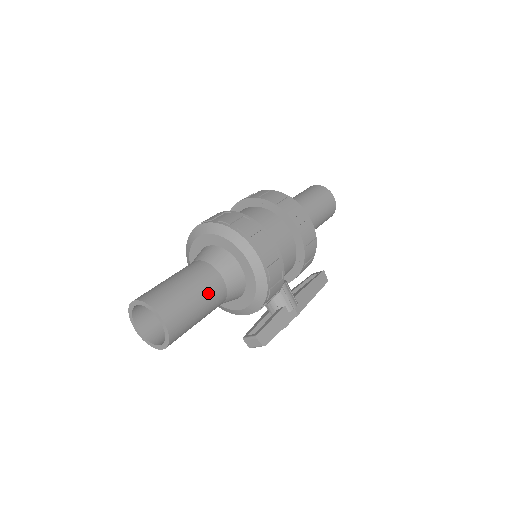
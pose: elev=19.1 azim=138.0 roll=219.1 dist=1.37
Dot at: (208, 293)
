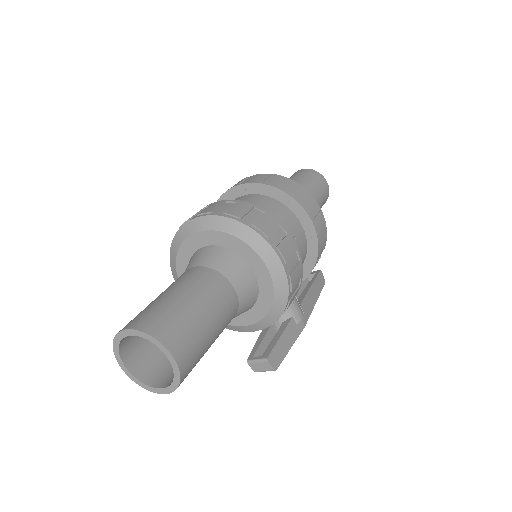
Dot at: (221, 312)
